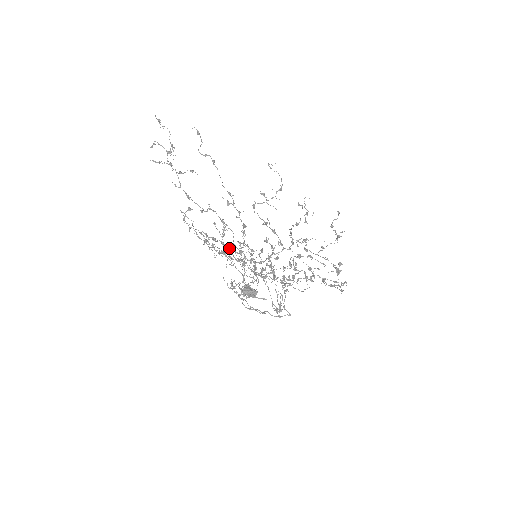
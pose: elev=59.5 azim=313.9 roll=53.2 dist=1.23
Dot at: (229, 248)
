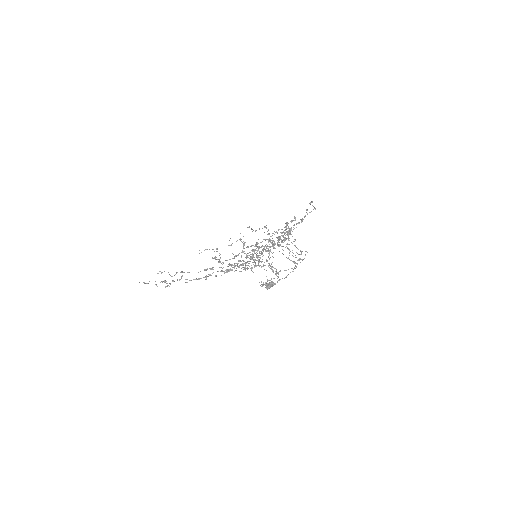
Dot at: occluded
